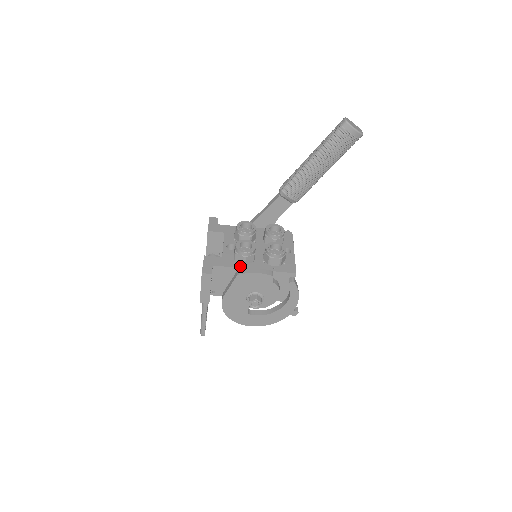
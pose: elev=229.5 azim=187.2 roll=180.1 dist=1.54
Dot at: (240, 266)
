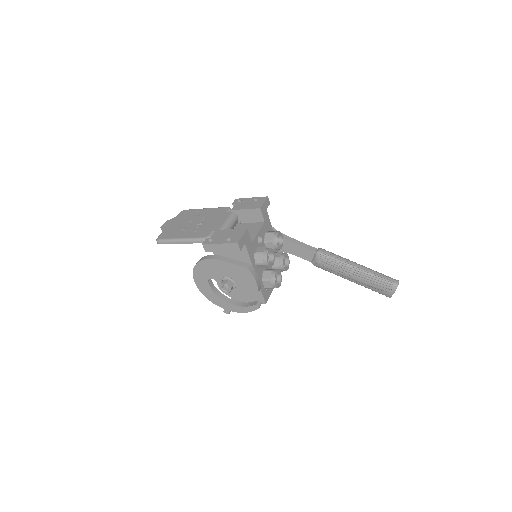
Dot at: (253, 263)
